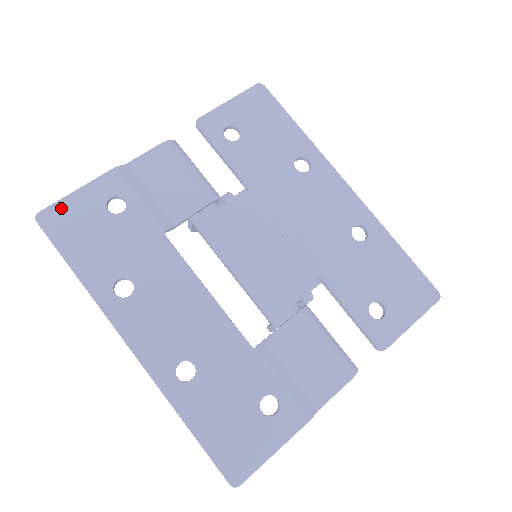
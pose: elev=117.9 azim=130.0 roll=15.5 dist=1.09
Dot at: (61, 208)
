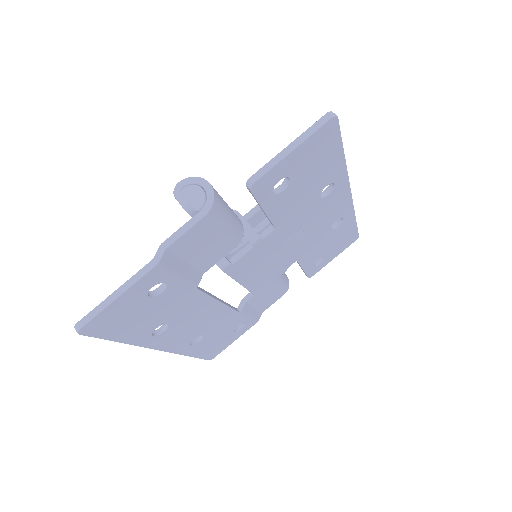
Dot at: (103, 316)
